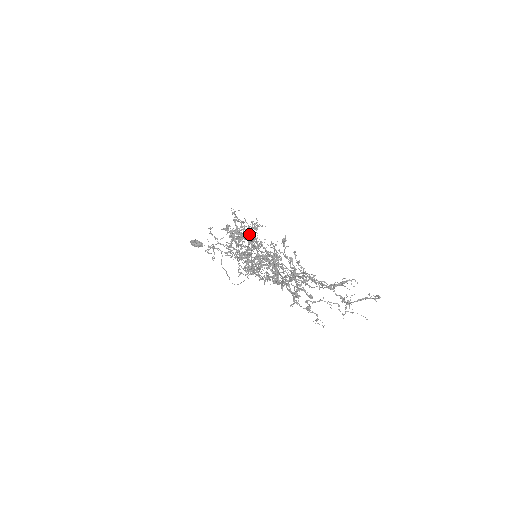
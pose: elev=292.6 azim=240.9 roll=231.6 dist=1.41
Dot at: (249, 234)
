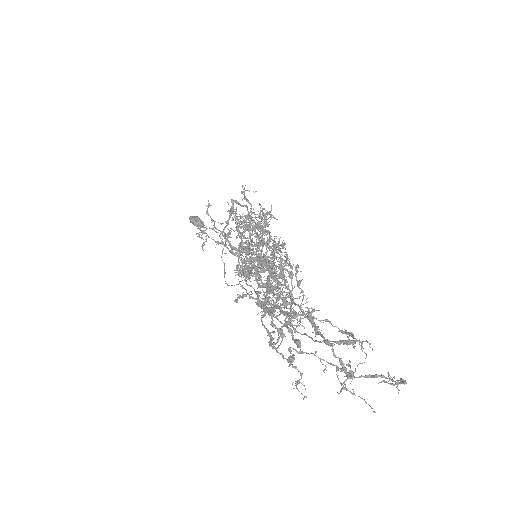
Dot at: (257, 225)
